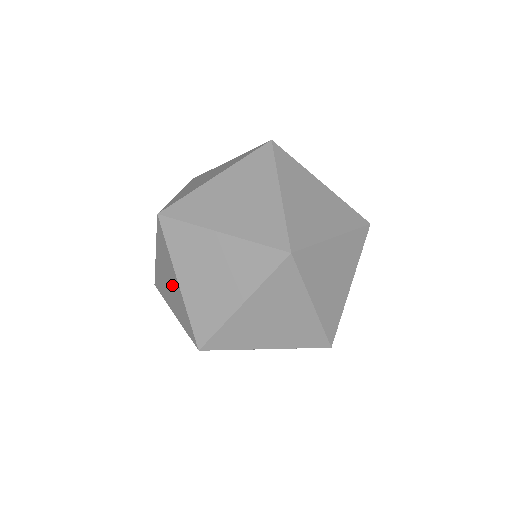
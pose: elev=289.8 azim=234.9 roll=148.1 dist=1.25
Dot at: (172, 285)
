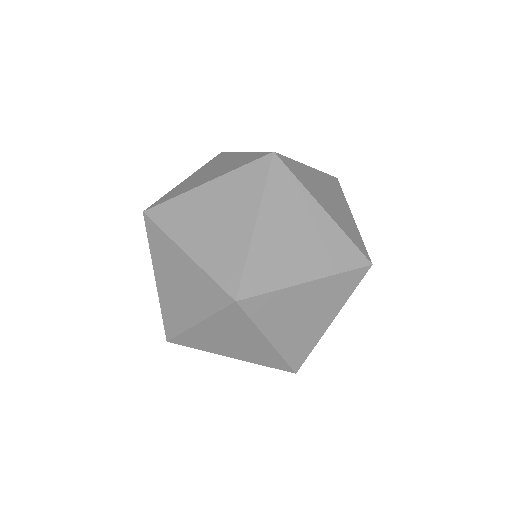
Dot at: occluded
